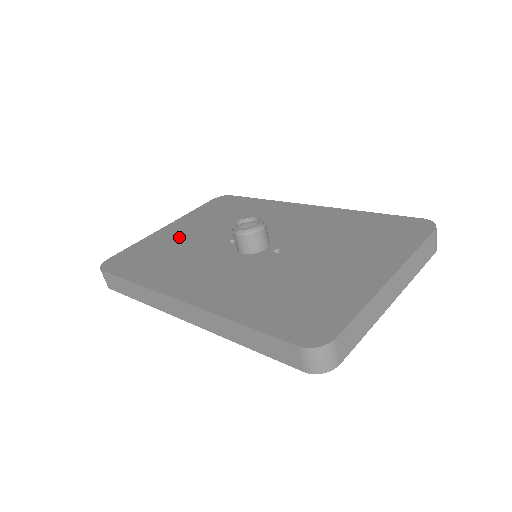
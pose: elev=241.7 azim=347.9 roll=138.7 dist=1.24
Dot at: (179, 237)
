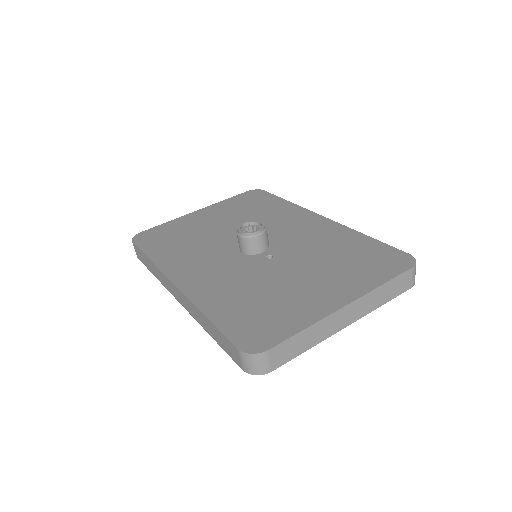
Dot at: (202, 224)
